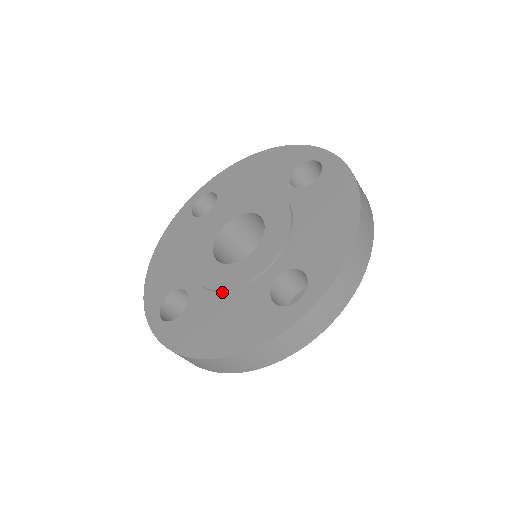
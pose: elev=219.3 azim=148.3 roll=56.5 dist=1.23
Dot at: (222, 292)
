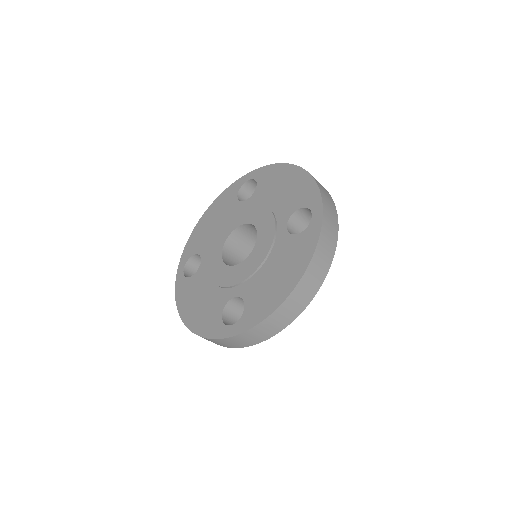
Dot at: (211, 280)
